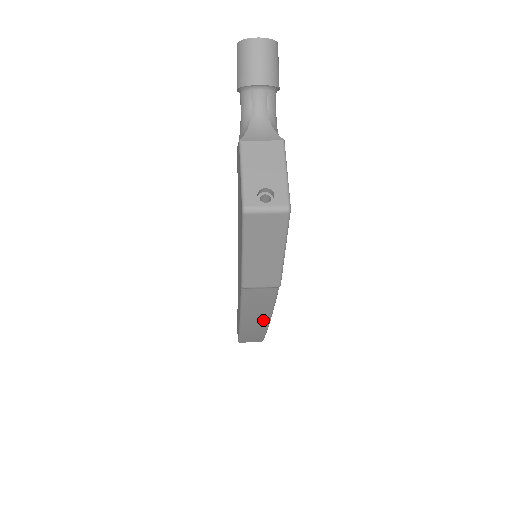
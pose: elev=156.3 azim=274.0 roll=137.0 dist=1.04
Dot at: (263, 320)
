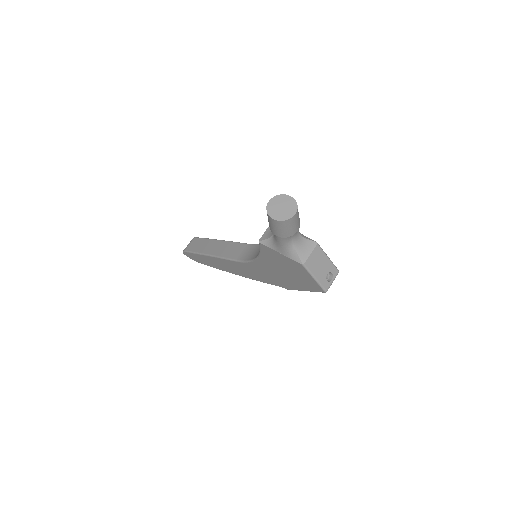
Dot at: occluded
